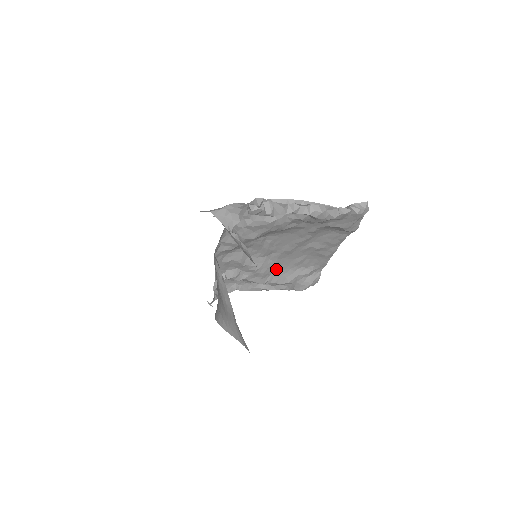
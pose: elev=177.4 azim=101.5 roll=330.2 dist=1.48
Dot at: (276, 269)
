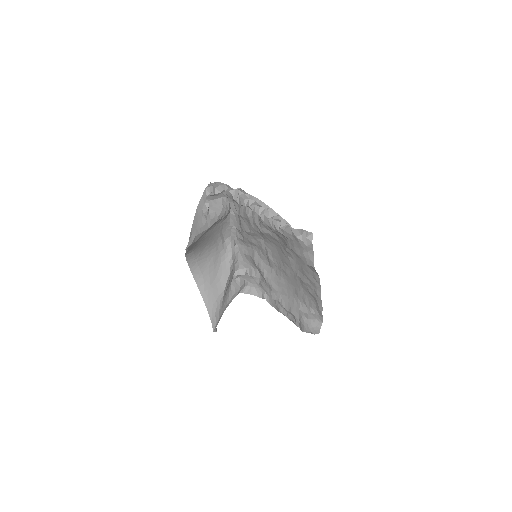
Dot at: (284, 290)
